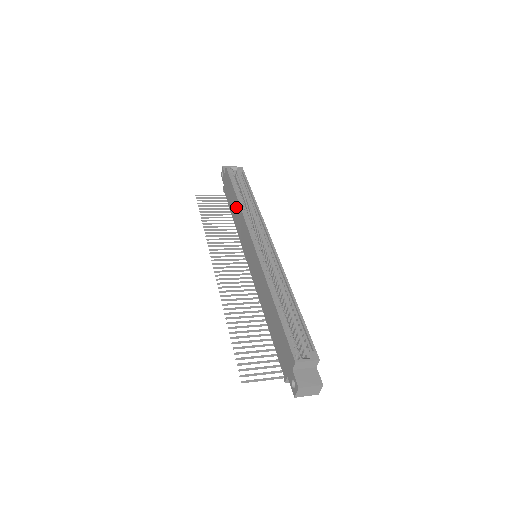
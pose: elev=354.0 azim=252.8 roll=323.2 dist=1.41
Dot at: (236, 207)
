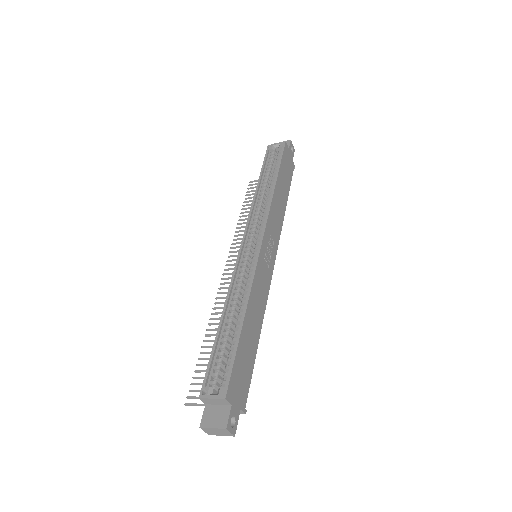
Dot at: occluded
